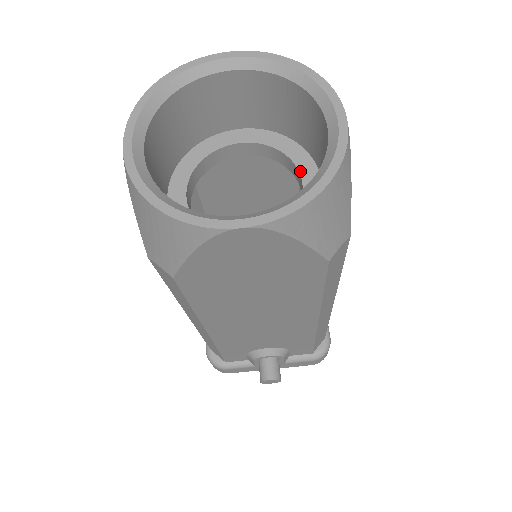
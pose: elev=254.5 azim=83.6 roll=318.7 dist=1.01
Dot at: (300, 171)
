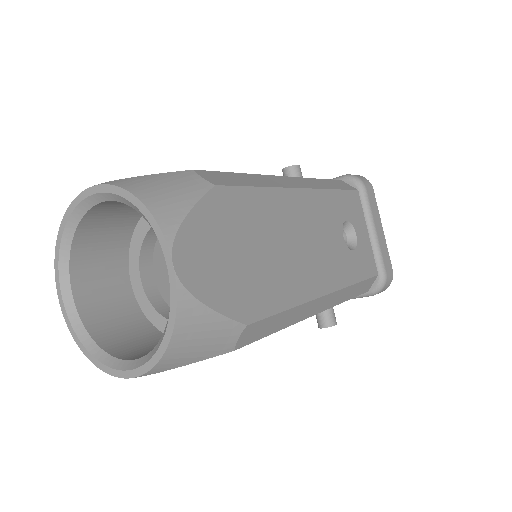
Dot at: occluded
